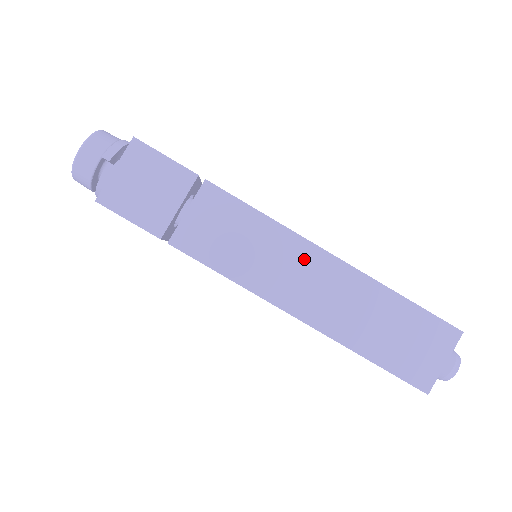
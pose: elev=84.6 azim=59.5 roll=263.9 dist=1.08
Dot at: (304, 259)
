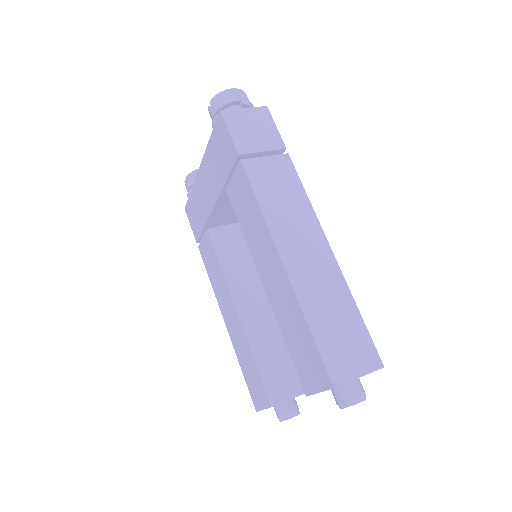
Dot at: (312, 236)
